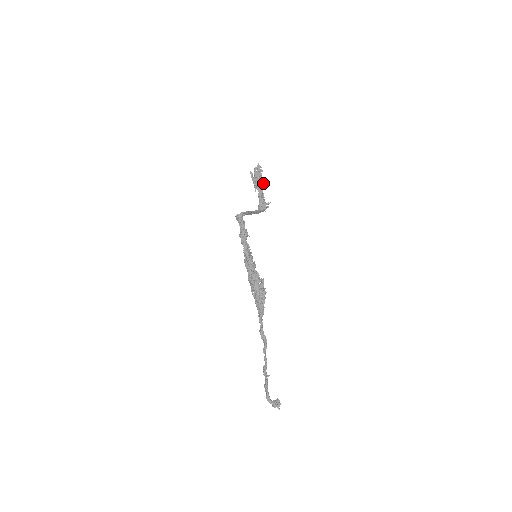
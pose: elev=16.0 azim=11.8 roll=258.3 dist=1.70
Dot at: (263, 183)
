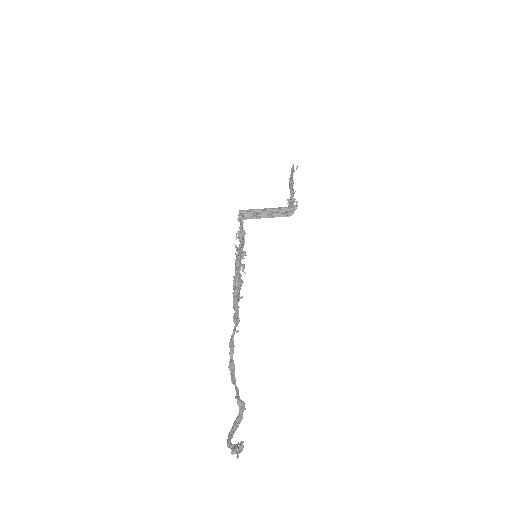
Dot at: (292, 181)
